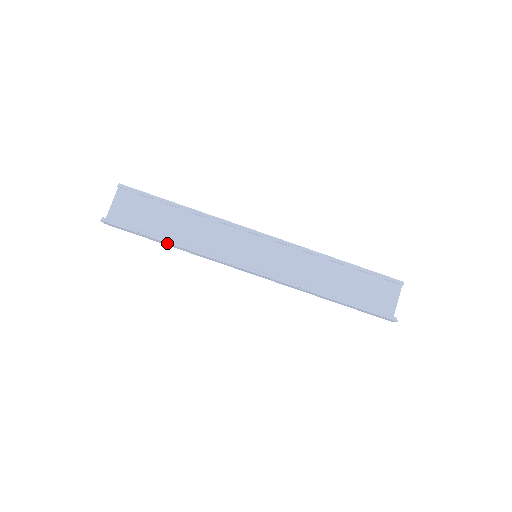
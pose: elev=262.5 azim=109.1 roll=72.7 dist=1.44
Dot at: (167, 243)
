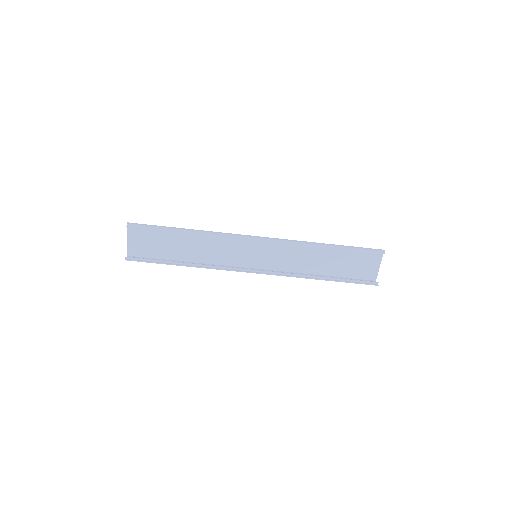
Dot at: occluded
